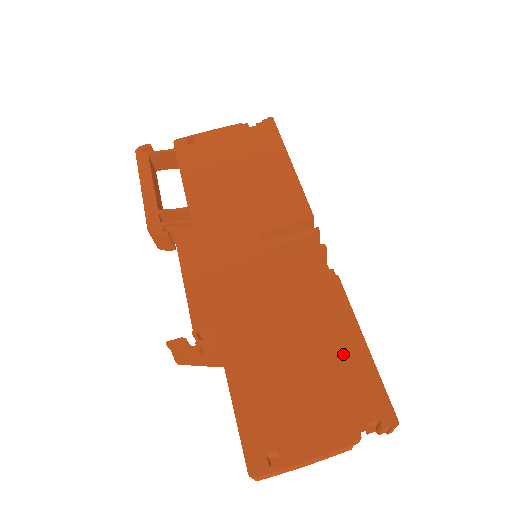
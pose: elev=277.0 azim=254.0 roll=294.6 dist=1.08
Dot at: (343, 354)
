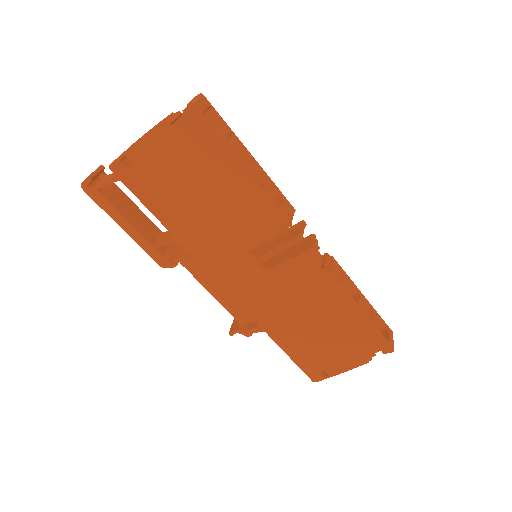
Dot at: (350, 322)
